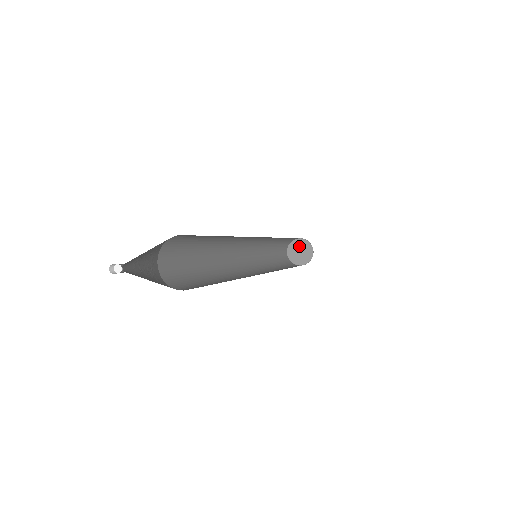
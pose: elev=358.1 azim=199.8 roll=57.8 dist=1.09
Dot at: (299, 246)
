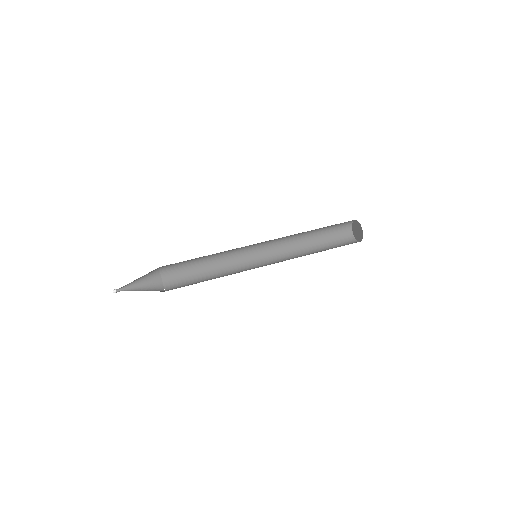
Dot at: (358, 228)
